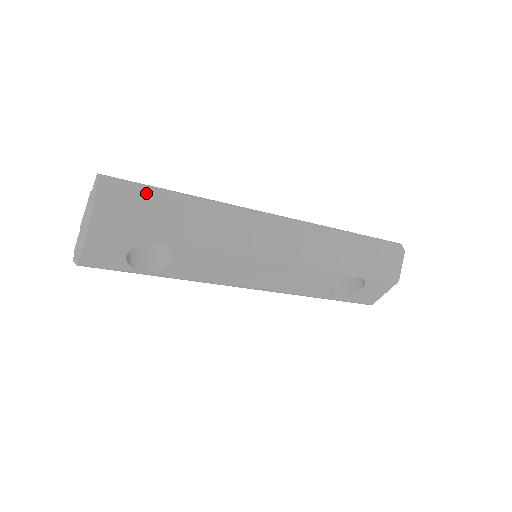
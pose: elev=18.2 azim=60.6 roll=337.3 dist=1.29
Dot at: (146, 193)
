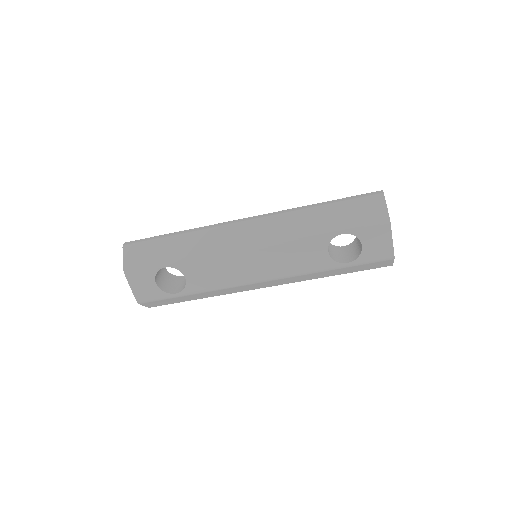
Dot at: (150, 240)
